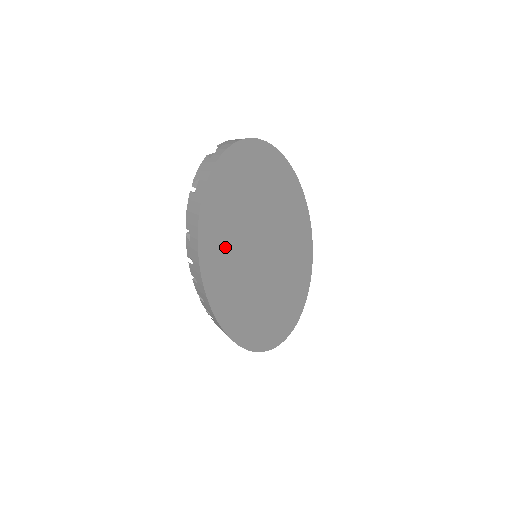
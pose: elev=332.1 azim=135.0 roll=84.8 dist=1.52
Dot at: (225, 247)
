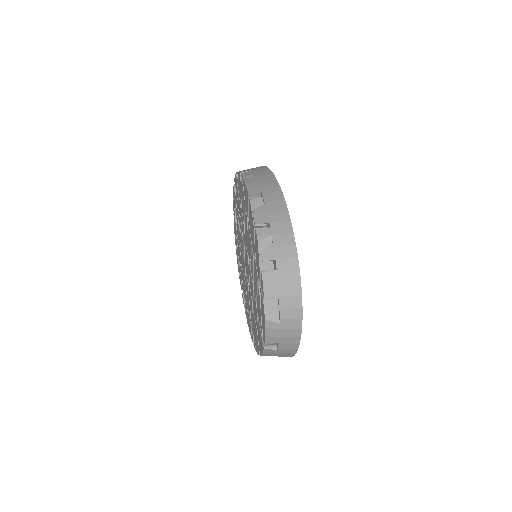
Dot at: occluded
